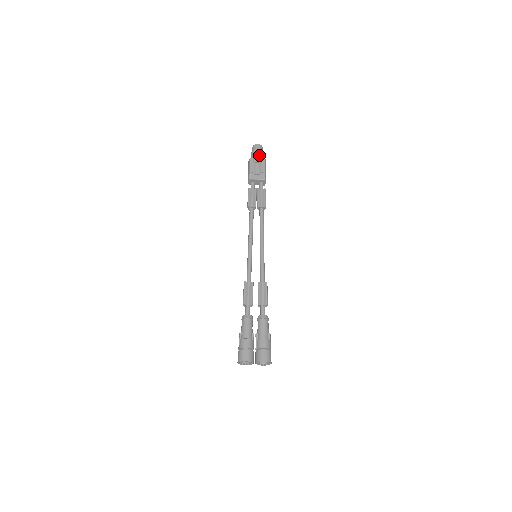
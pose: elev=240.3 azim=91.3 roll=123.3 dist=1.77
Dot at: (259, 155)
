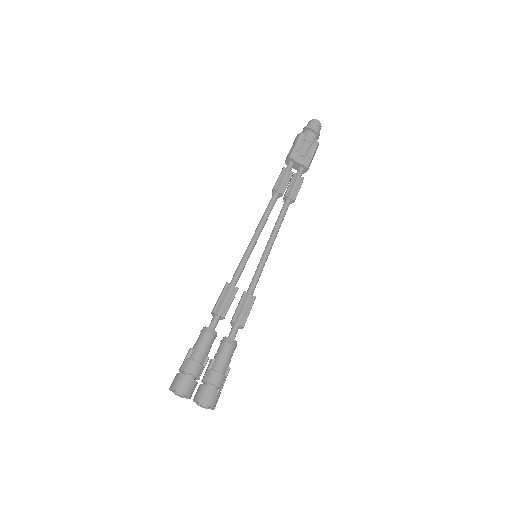
Dot at: (314, 134)
